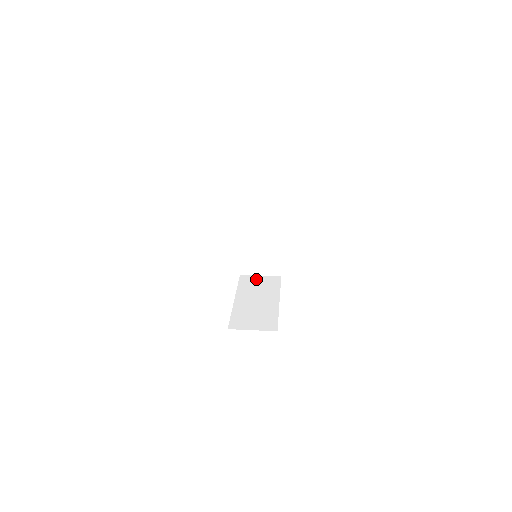
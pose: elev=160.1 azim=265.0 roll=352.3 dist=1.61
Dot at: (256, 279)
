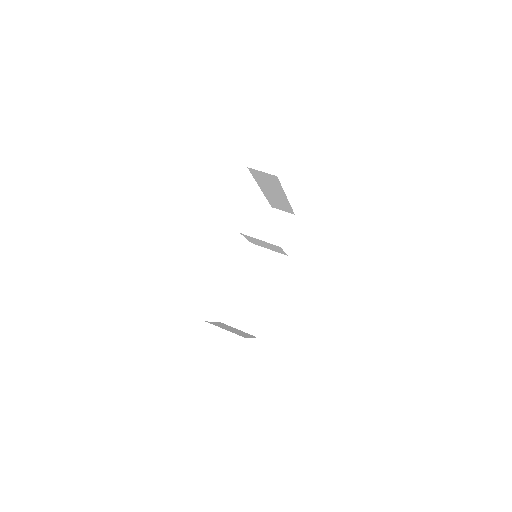
Dot at: (263, 255)
